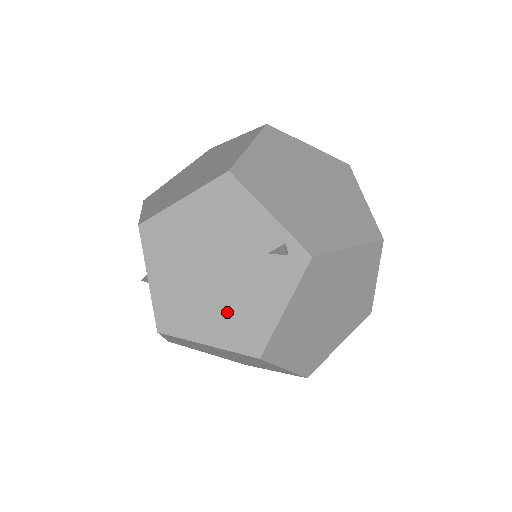
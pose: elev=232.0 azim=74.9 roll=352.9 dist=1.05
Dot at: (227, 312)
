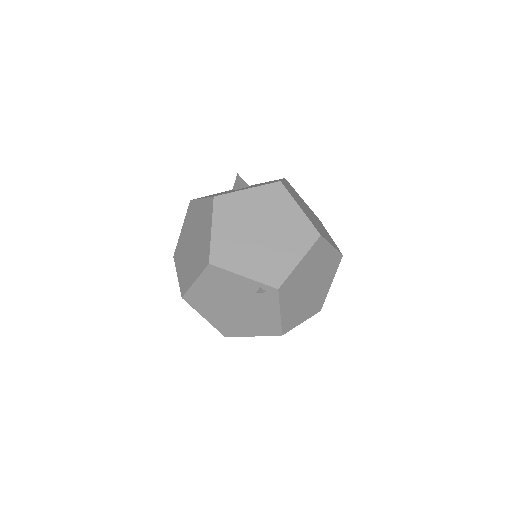
Dot at: (253, 322)
